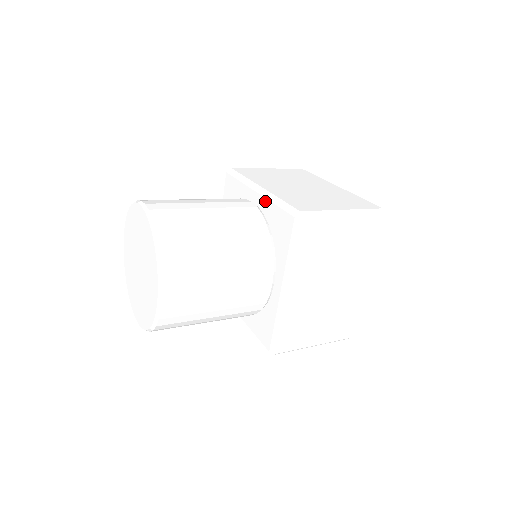
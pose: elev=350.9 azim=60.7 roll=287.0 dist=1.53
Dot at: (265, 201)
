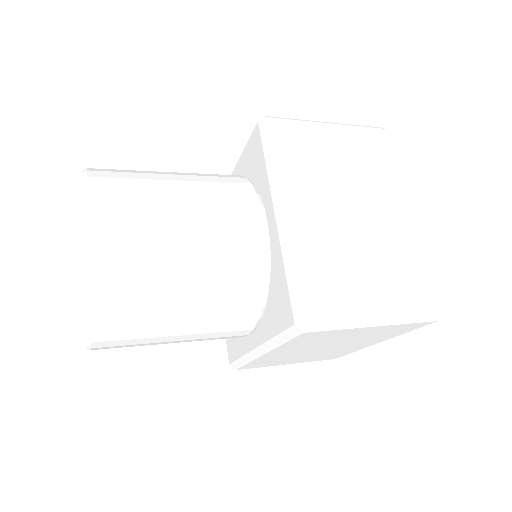
Dot at: (278, 244)
